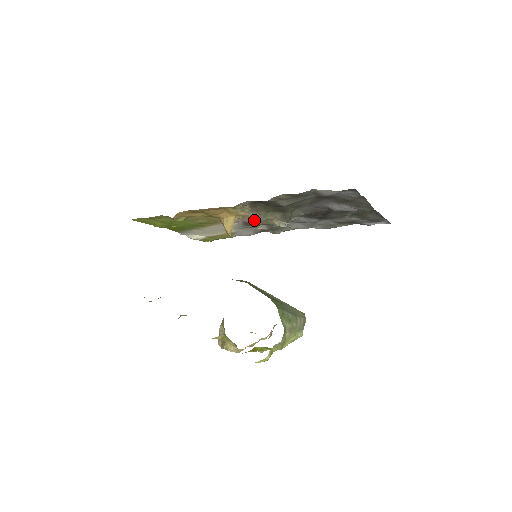
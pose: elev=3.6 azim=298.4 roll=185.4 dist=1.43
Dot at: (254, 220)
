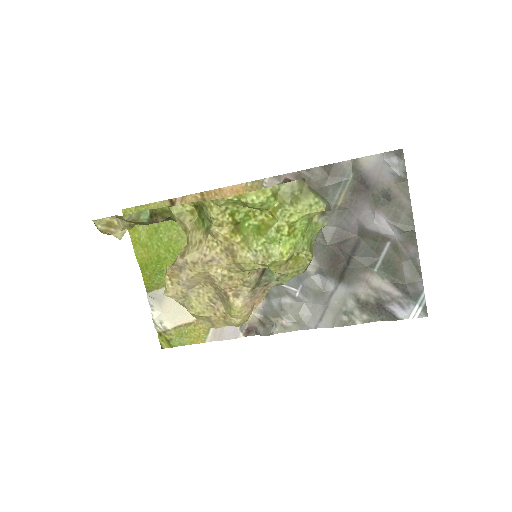
Dot at: occluded
